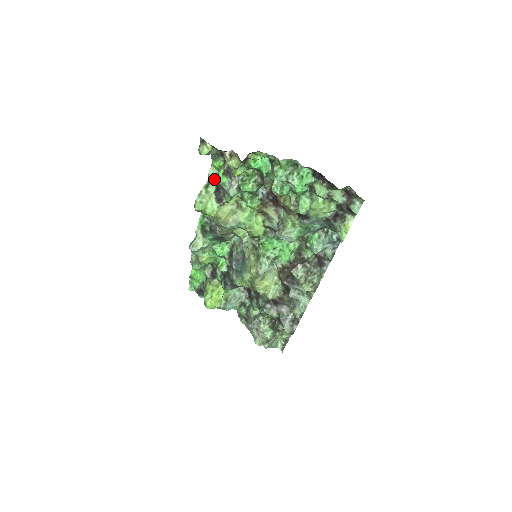
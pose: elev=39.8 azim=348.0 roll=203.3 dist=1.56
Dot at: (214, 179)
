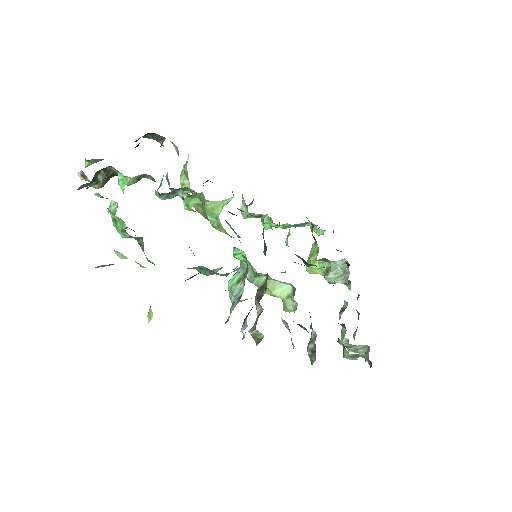
Dot at: occluded
